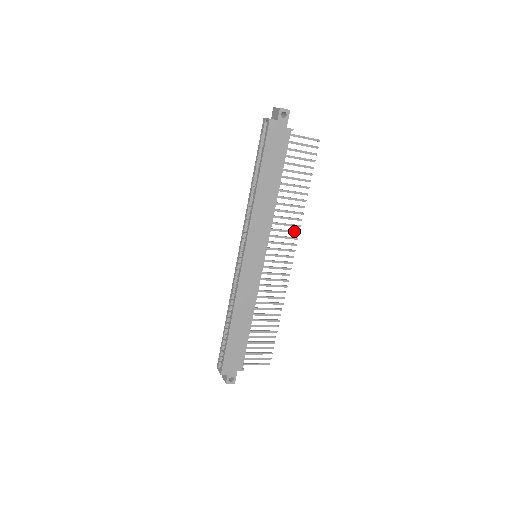
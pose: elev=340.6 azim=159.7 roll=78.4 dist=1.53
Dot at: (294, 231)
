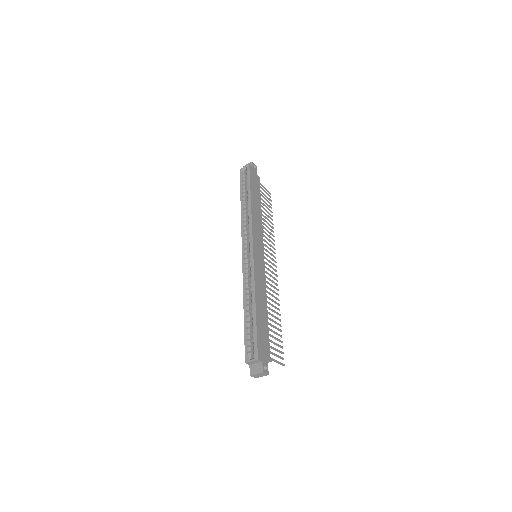
Dot at: occluded
